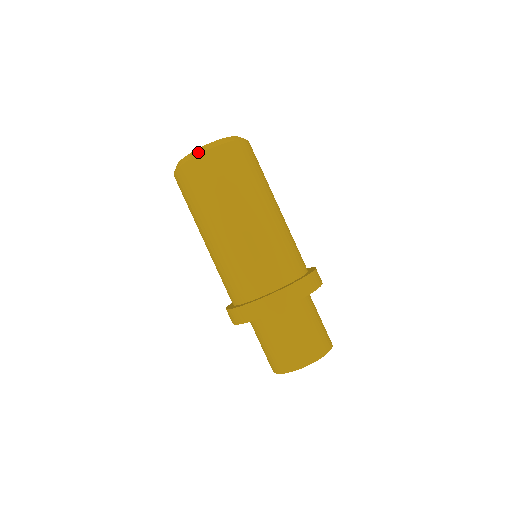
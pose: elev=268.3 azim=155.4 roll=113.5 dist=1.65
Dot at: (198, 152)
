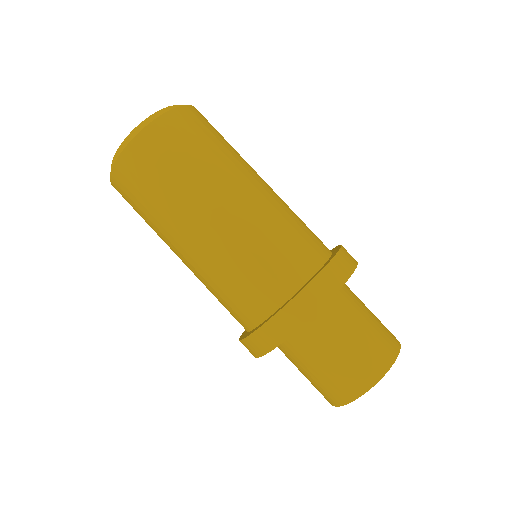
Dot at: (130, 137)
